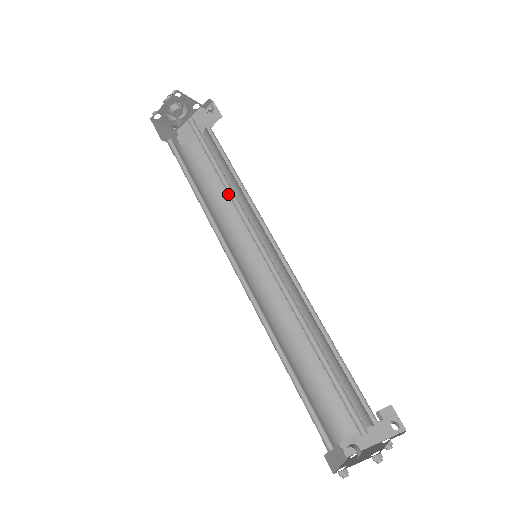
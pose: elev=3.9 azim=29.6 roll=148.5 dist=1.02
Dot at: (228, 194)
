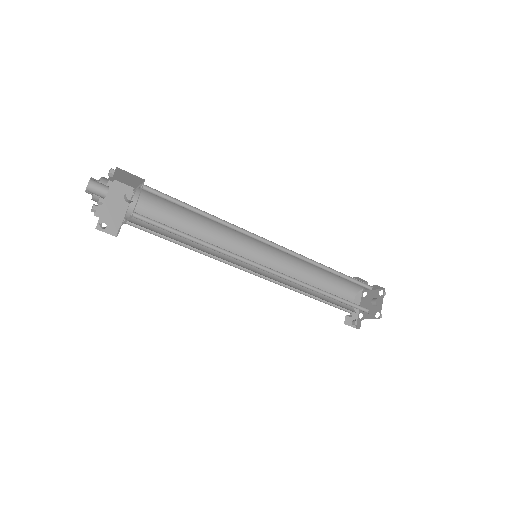
Dot at: occluded
